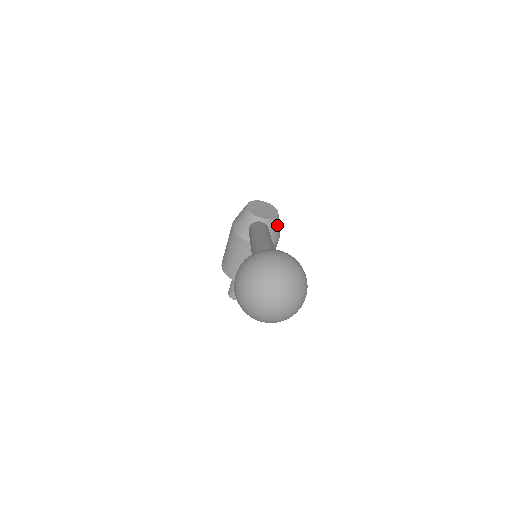
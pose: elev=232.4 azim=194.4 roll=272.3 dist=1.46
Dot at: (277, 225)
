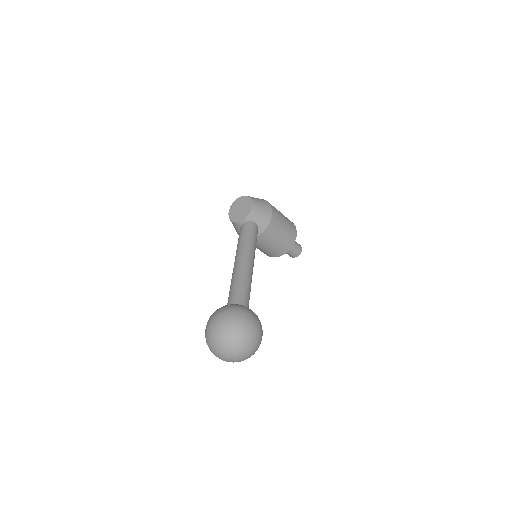
Dot at: (259, 211)
